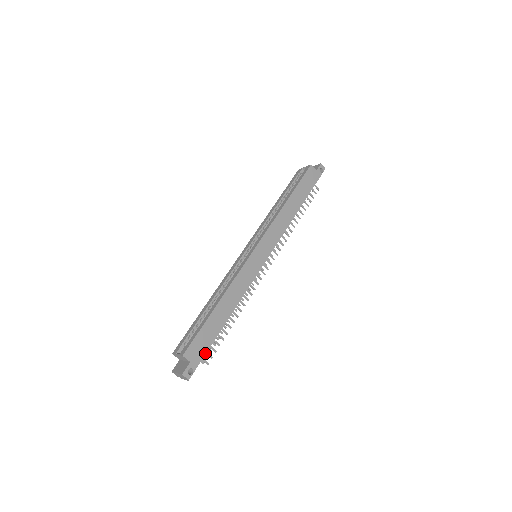
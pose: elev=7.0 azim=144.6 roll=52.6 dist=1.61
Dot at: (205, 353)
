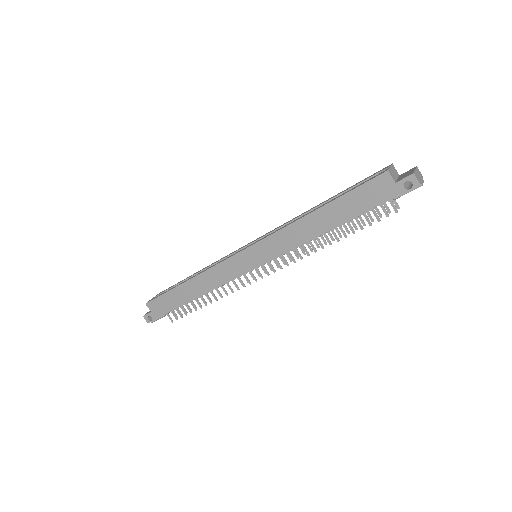
Dot at: (165, 313)
